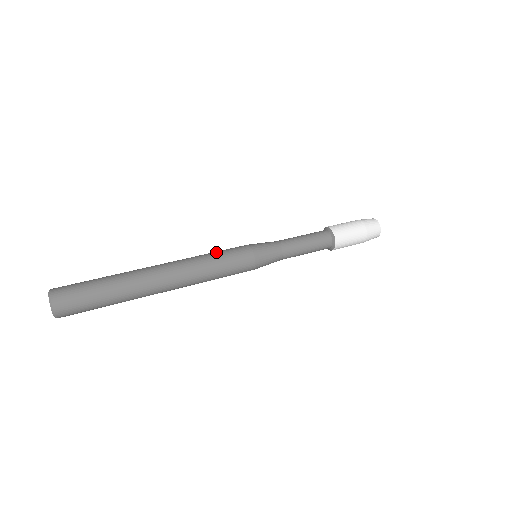
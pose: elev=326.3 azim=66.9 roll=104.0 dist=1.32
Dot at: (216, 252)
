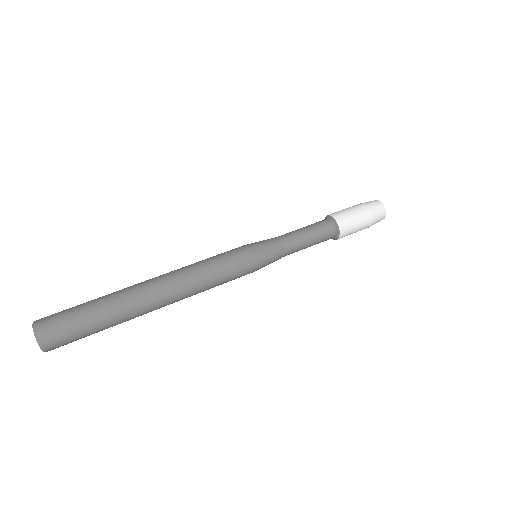
Dot at: (217, 264)
